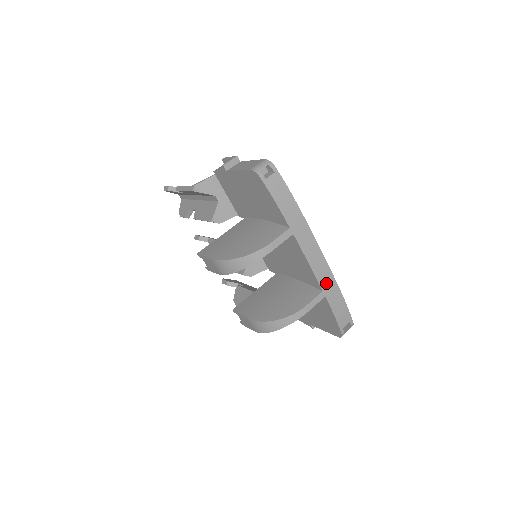
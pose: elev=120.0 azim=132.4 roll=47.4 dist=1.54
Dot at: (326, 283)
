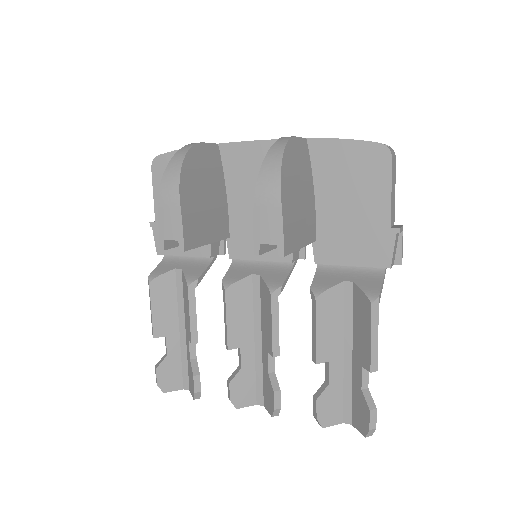
Dot at: occluded
